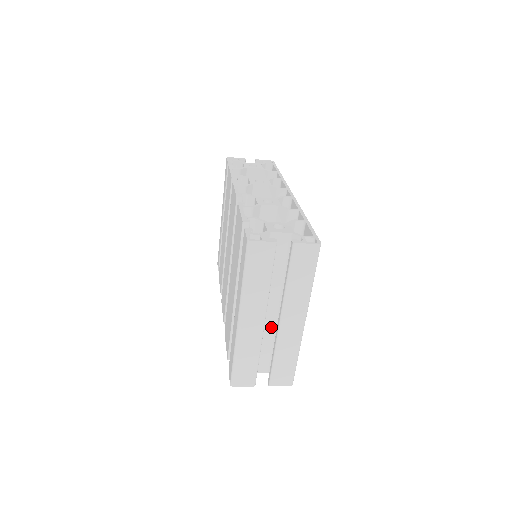
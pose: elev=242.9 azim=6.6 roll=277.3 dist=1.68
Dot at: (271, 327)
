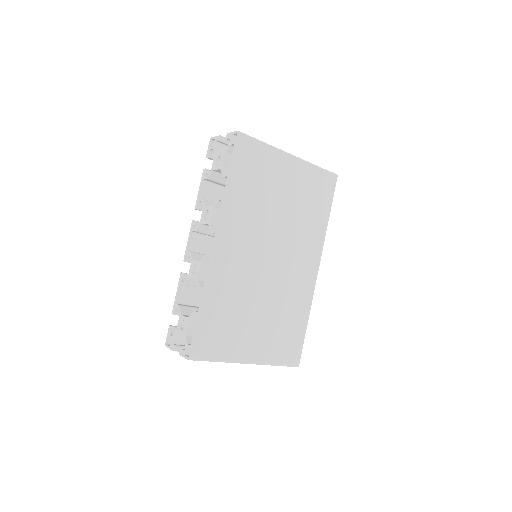
Dot at: occluded
